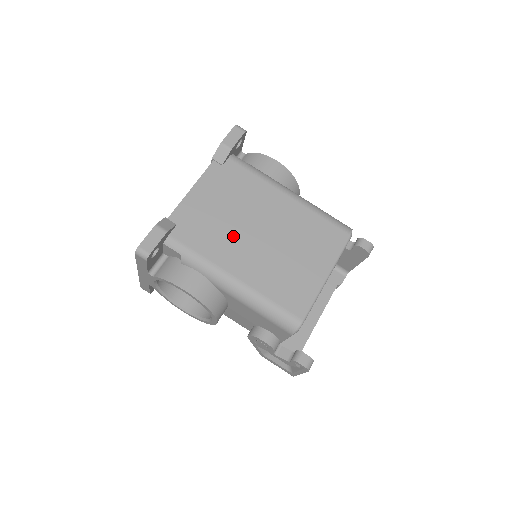
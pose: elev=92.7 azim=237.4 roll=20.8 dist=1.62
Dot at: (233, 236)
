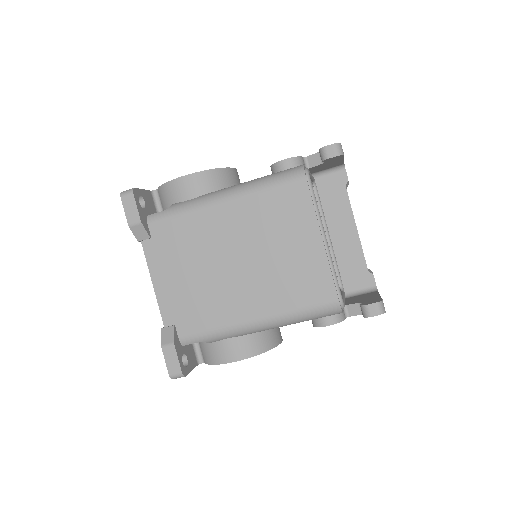
Dot at: (220, 288)
